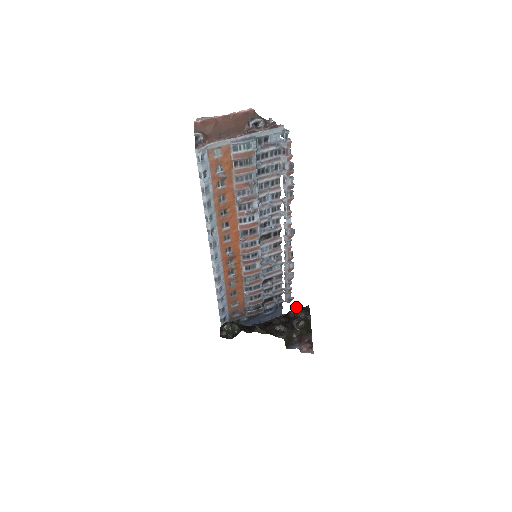
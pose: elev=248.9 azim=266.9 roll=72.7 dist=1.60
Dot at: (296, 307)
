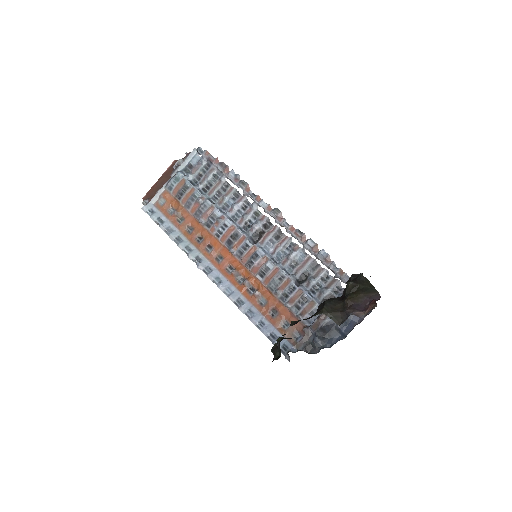
Dot at: occluded
